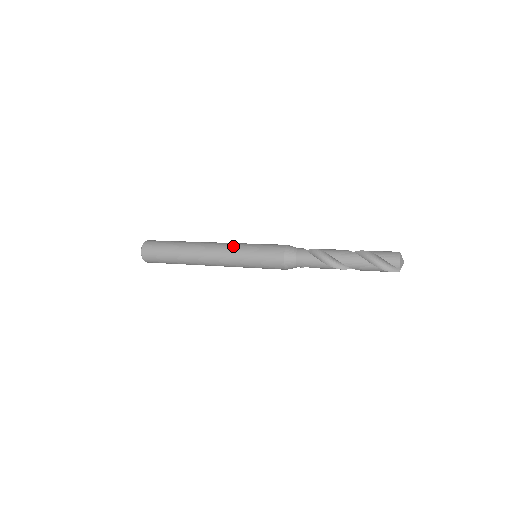
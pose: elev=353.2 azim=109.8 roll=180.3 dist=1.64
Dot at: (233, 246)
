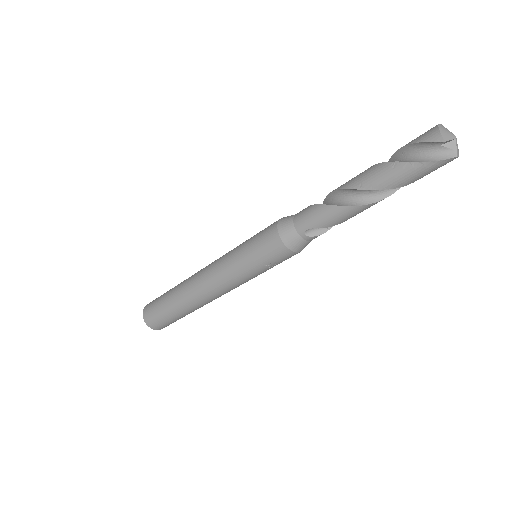
Dot at: (226, 253)
